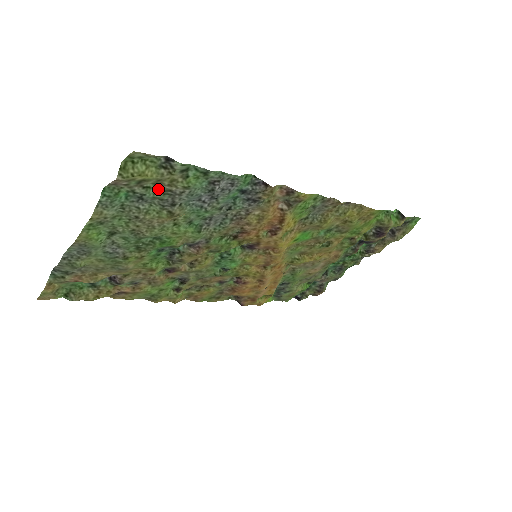
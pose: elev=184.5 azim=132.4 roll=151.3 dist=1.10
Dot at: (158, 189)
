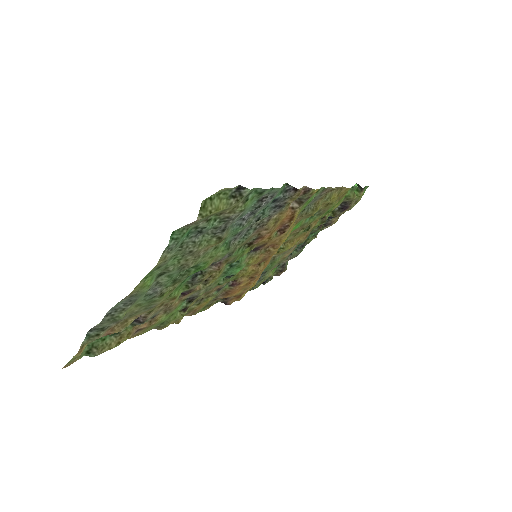
Dot at: (217, 219)
